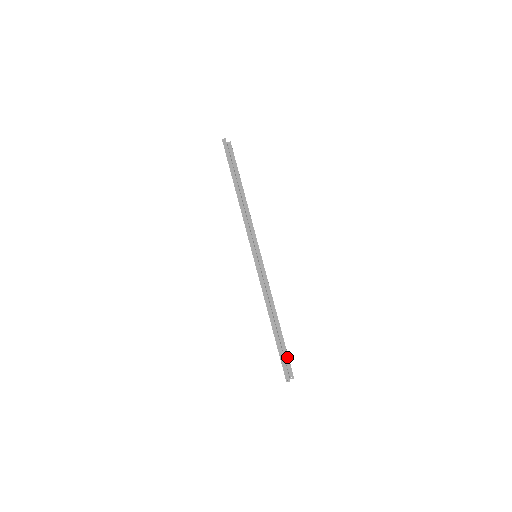
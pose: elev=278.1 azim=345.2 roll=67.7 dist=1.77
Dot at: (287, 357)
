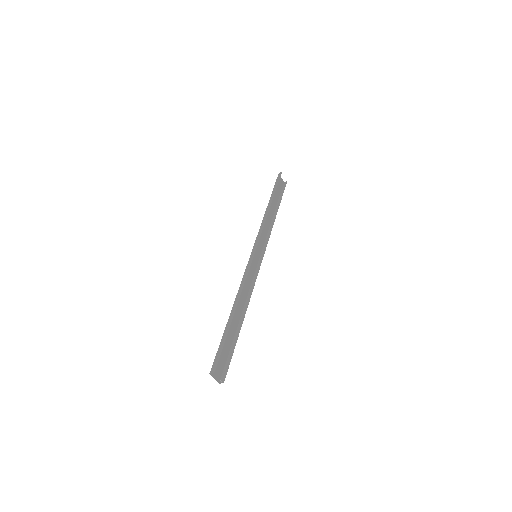
Dot at: (230, 358)
